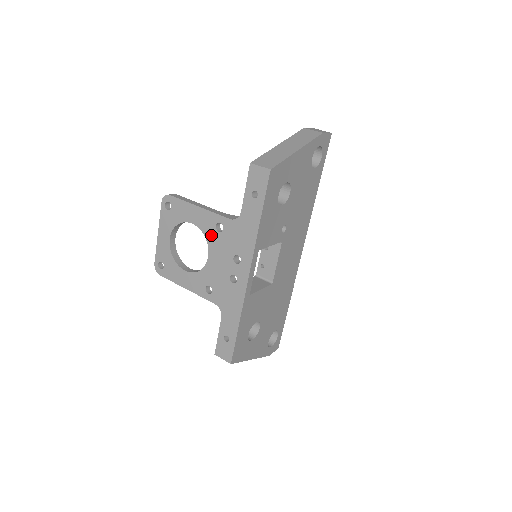
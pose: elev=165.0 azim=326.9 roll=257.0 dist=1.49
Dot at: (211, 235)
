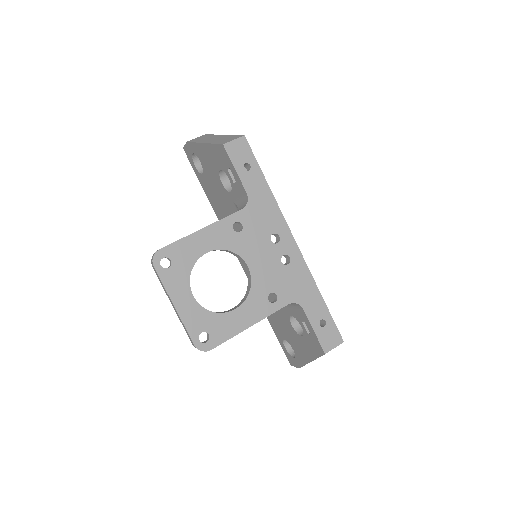
Dot at: (235, 243)
